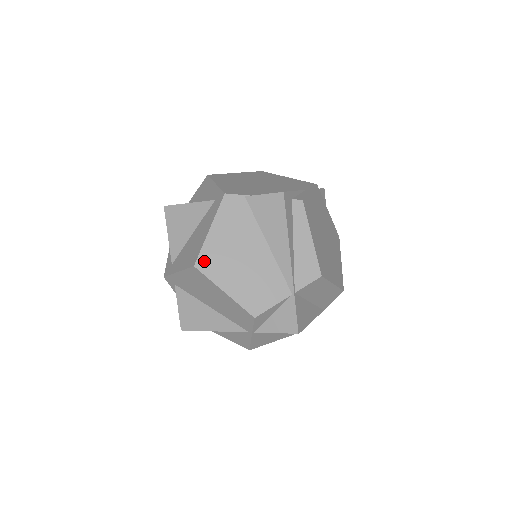
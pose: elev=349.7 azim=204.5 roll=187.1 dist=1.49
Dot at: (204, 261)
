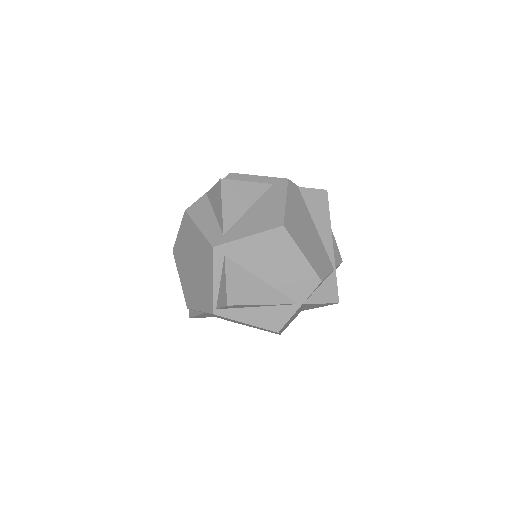
Dot at: (288, 224)
